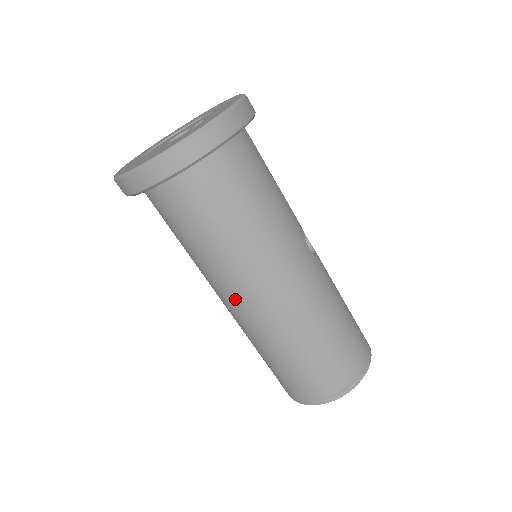
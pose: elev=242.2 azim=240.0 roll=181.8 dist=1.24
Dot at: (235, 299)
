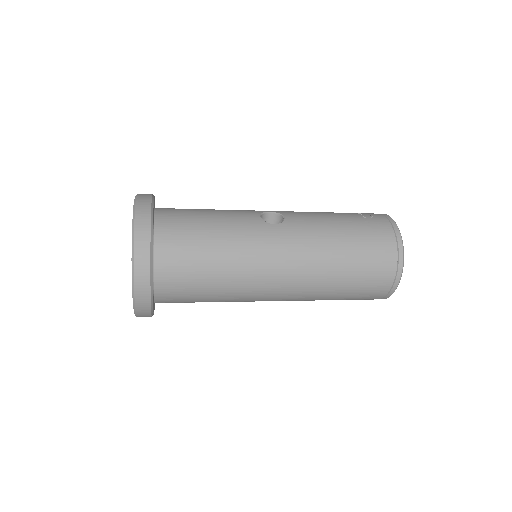
Dot at: (268, 298)
